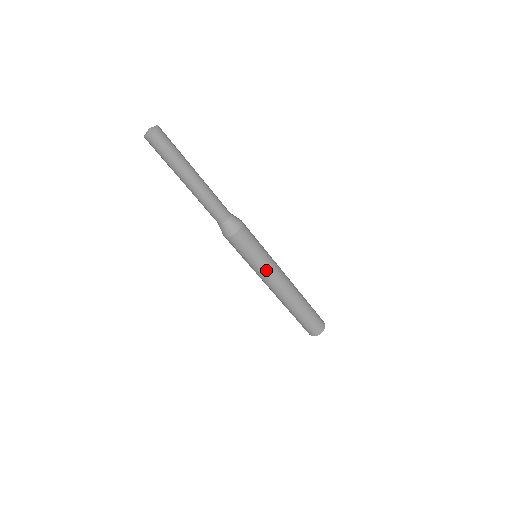
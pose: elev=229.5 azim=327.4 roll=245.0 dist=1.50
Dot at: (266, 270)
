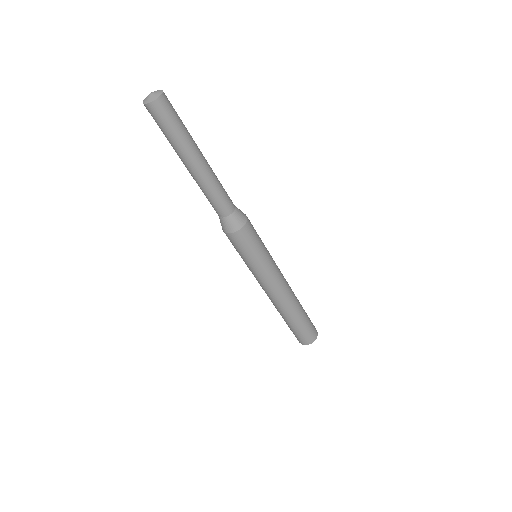
Dot at: (266, 273)
